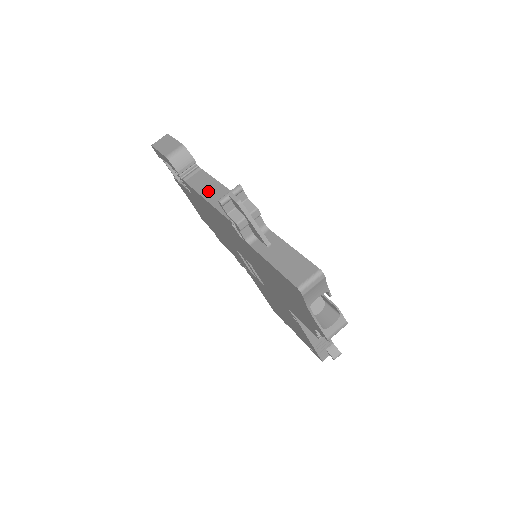
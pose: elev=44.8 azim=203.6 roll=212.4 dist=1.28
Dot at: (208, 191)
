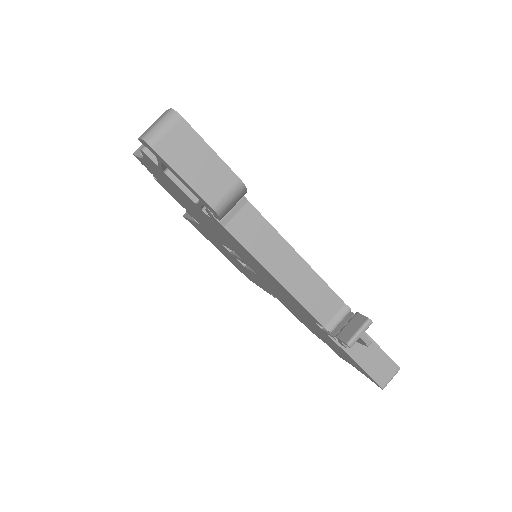
Dot at: (279, 265)
